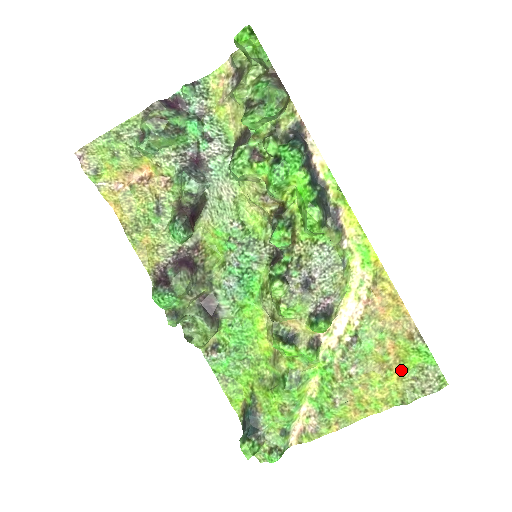
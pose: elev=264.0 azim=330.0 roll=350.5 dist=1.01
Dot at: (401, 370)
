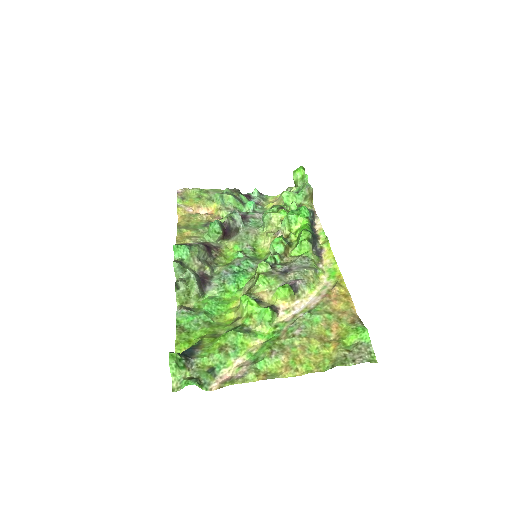
Dot at: (338, 343)
